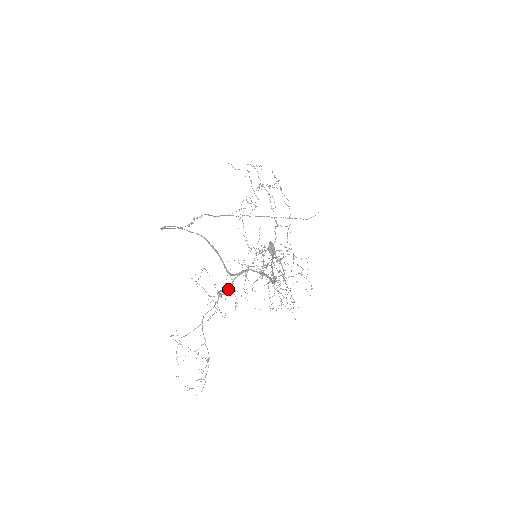
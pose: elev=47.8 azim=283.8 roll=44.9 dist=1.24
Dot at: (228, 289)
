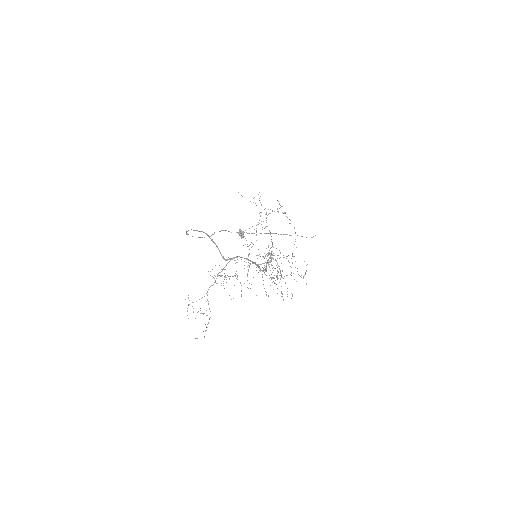
Dot at: (223, 269)
